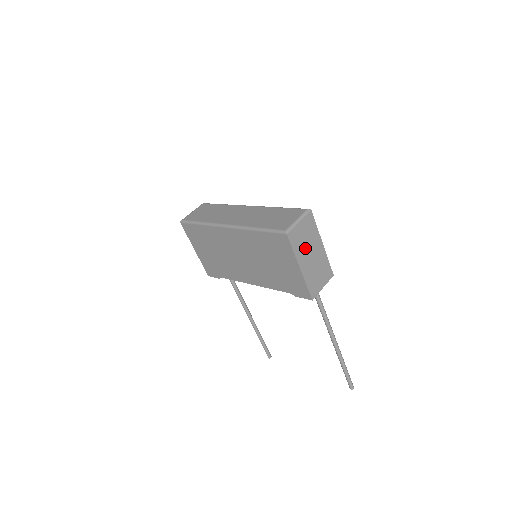
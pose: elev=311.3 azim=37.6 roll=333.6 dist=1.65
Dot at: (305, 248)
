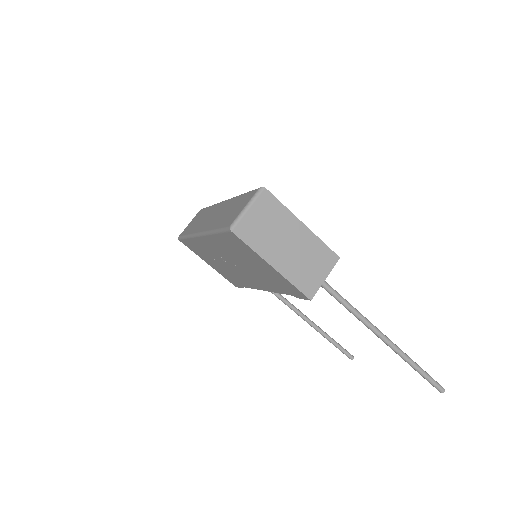
Dot at: (272, 239)
